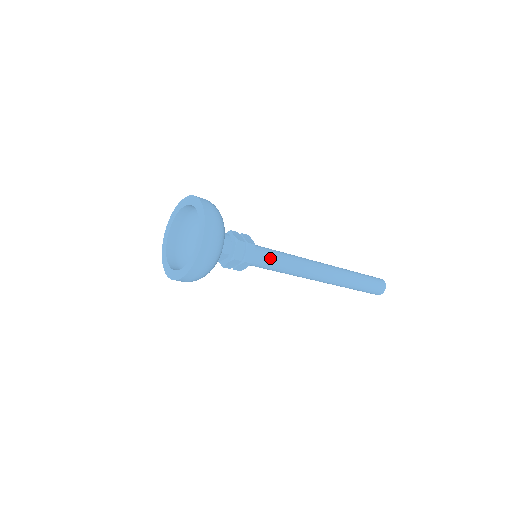
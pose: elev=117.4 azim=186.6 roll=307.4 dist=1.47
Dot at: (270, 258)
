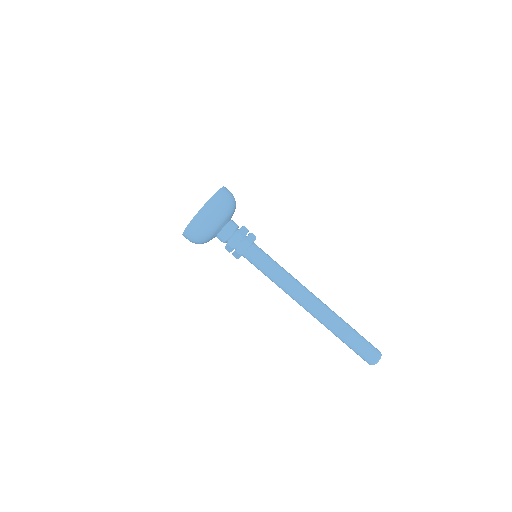
Dot at: (267, 256)
